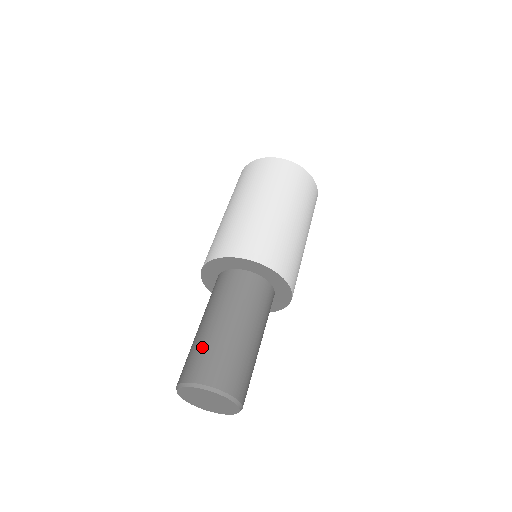
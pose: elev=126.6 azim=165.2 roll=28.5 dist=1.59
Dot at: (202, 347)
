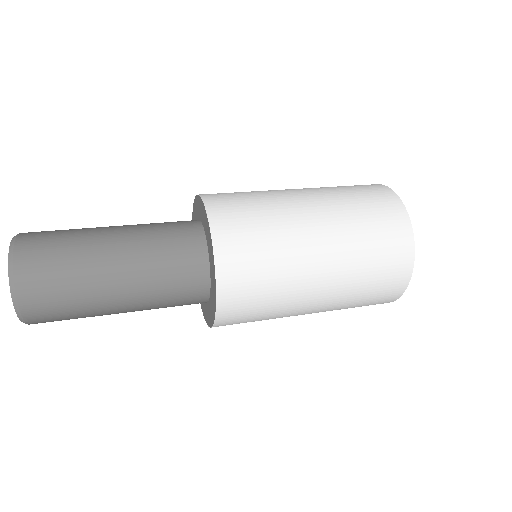
Dot at: occluded
